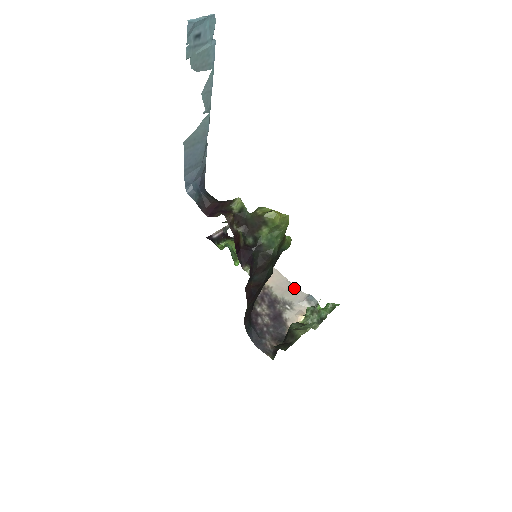
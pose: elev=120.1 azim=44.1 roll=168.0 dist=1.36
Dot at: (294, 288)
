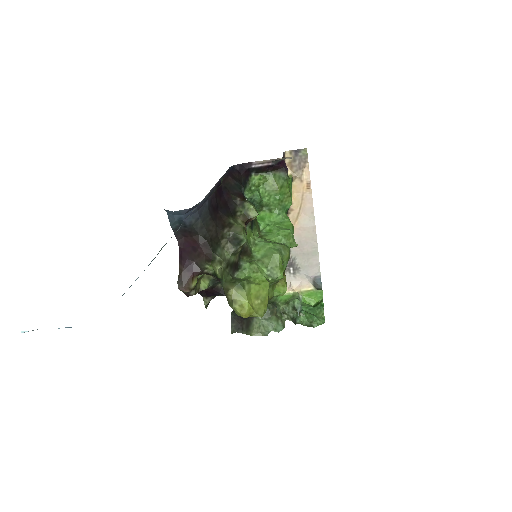
Dot at: (315, 256)
